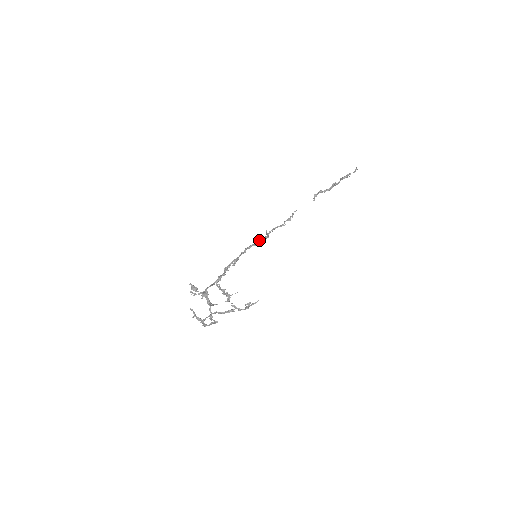
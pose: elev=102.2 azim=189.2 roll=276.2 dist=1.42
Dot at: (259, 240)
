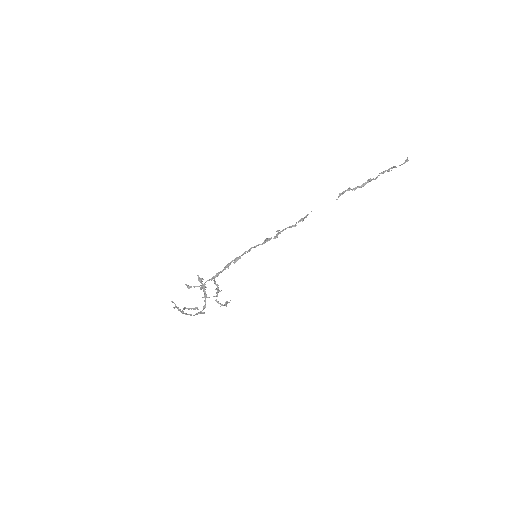
Dot at: (266, 240)
